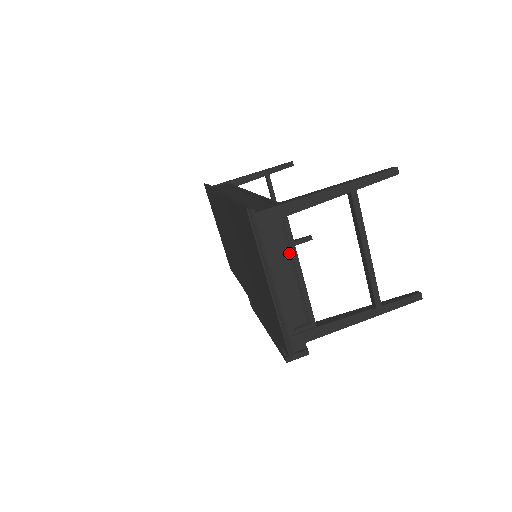
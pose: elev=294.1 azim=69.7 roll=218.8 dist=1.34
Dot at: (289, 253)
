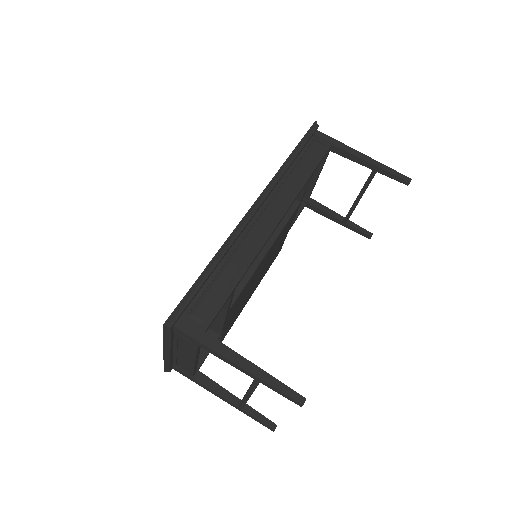
Dot at: (191, 352)
